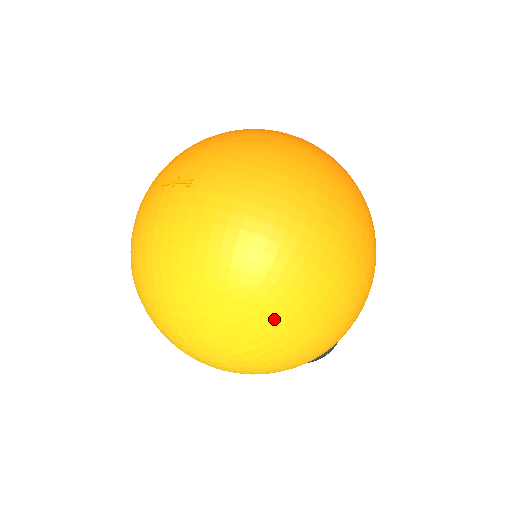
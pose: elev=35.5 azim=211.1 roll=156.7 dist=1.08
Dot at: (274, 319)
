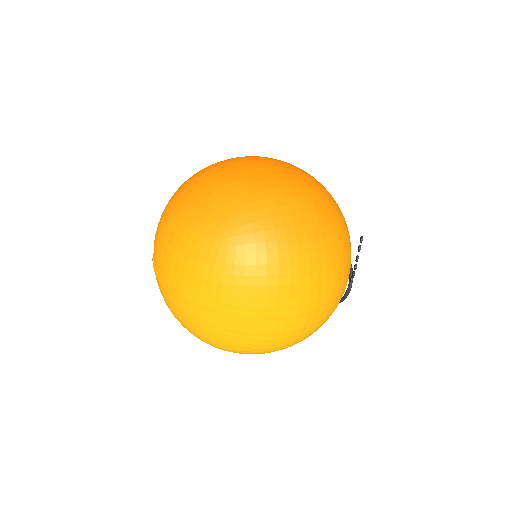
Dot at: (241, 353)
